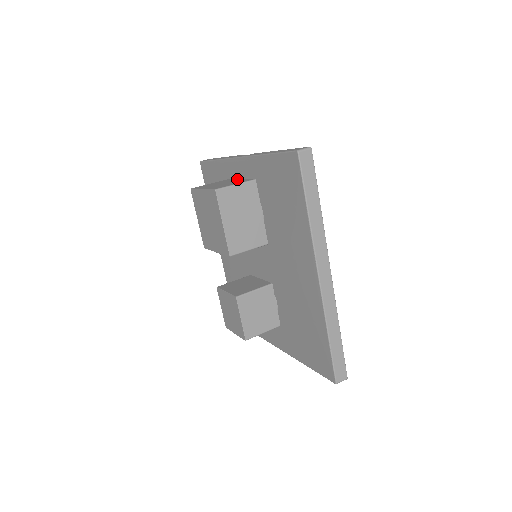
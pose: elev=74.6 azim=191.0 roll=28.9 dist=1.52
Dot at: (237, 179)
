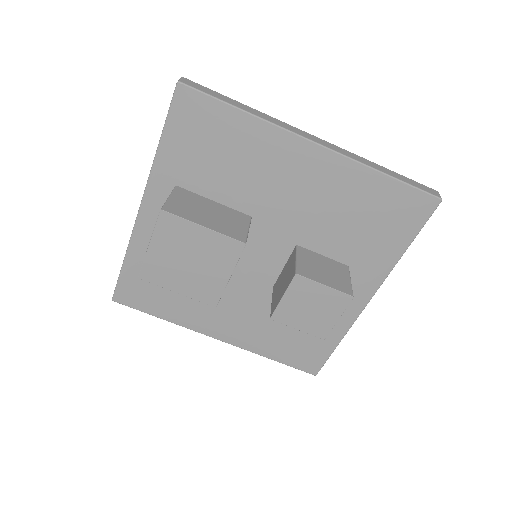
Dot at: occluded
